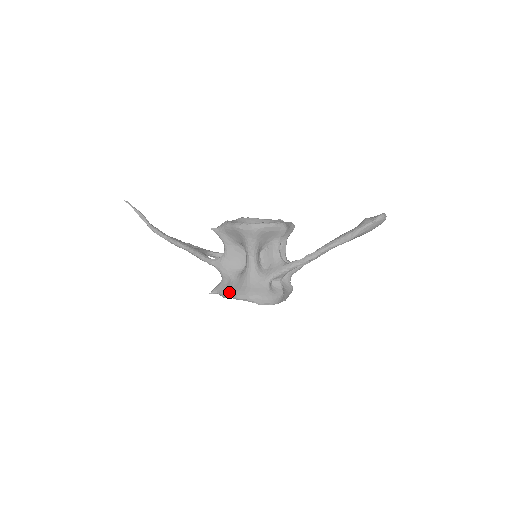
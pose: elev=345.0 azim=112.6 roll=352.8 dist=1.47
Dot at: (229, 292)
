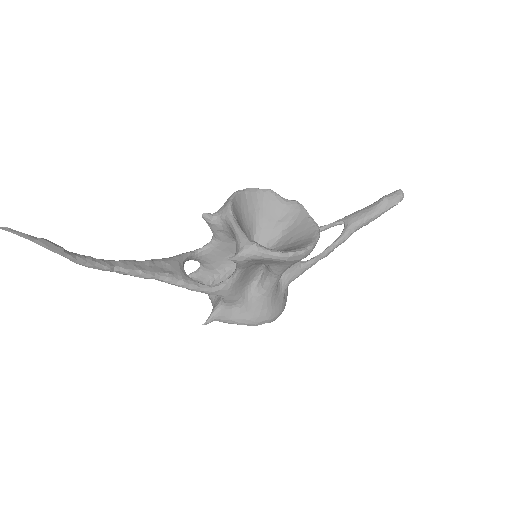
Dot at: (242, 321)
